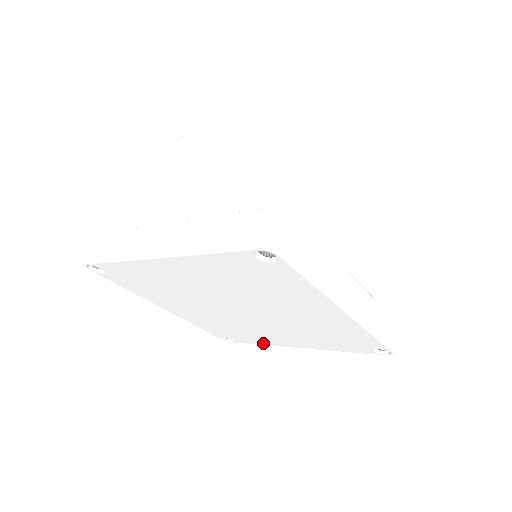
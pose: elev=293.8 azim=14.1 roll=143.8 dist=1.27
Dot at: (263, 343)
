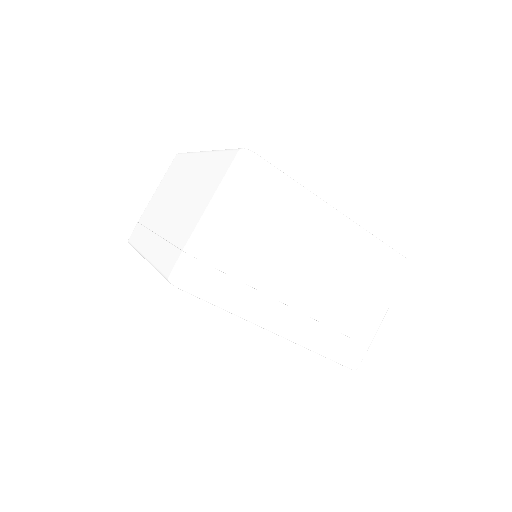
Dot at: occluded
